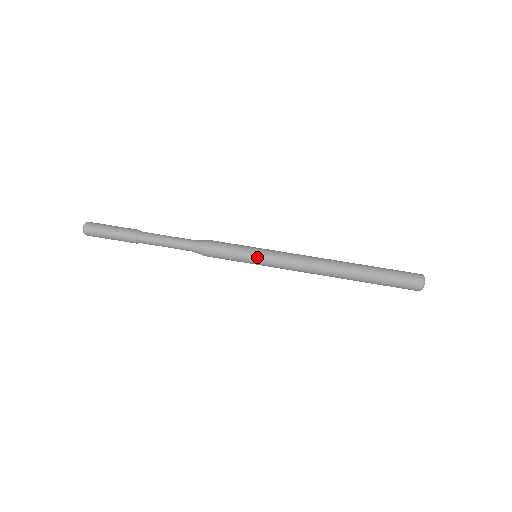
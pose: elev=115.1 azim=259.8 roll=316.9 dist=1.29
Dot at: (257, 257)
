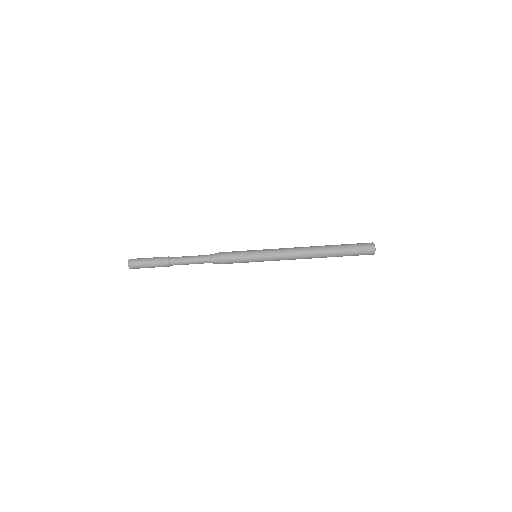
Dot at: (257, 257)
